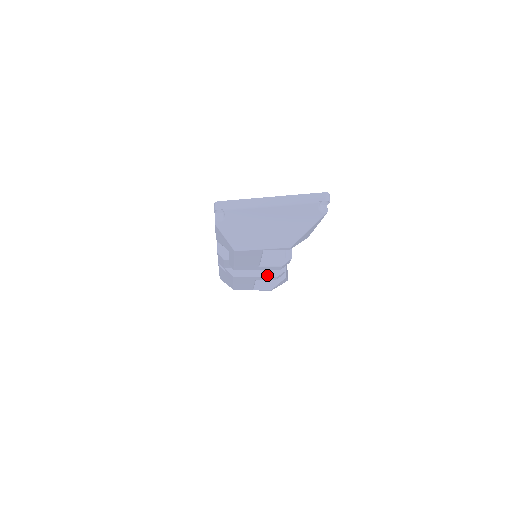
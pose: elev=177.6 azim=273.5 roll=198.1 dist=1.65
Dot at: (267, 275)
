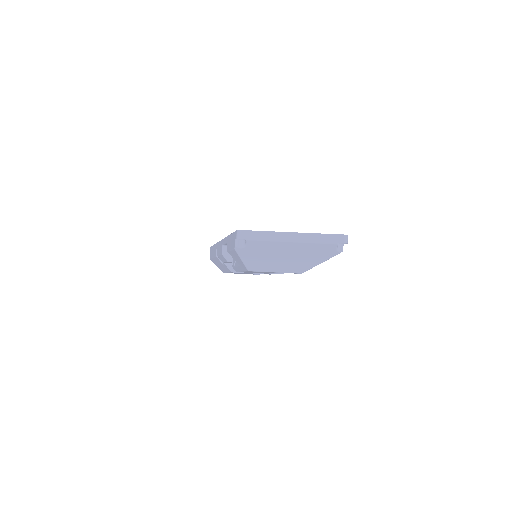
Dot at: occluded
